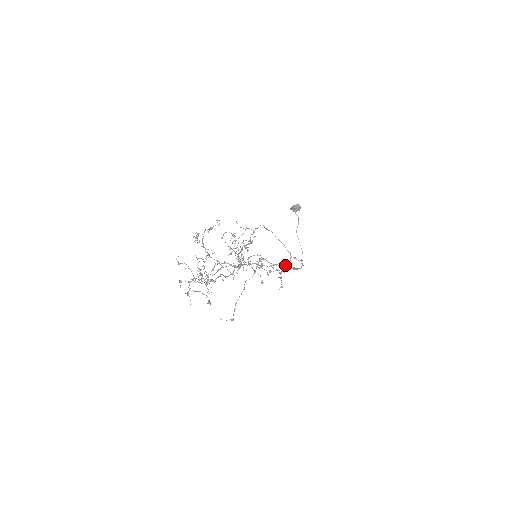
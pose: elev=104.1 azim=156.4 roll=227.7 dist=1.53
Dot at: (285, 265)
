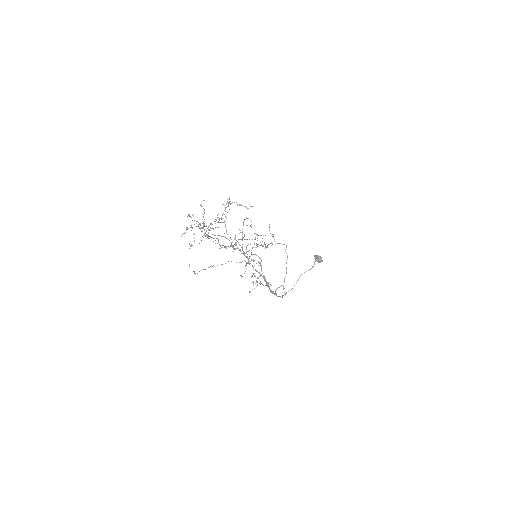
Dot at: occluded
